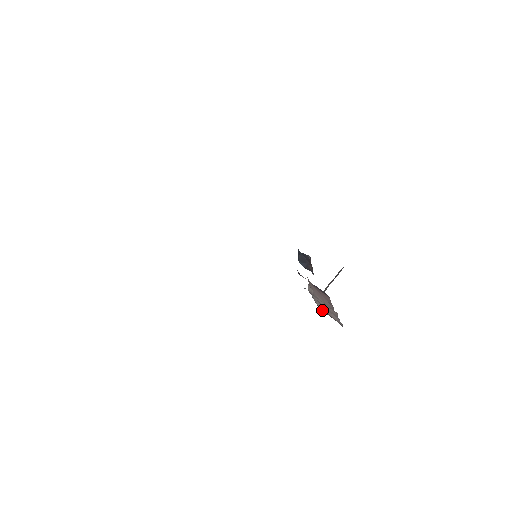
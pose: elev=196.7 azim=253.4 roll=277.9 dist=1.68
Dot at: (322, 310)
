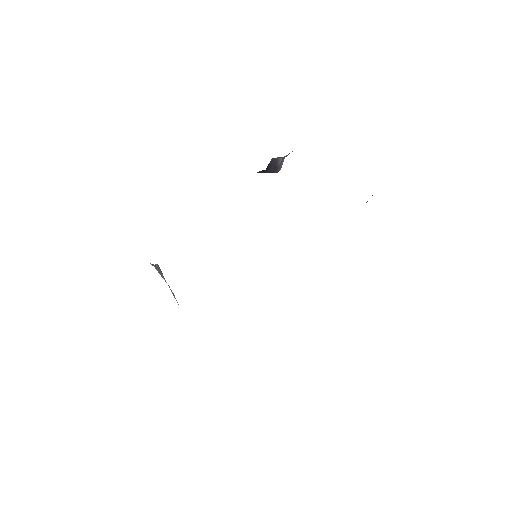
Dot at: occluded
